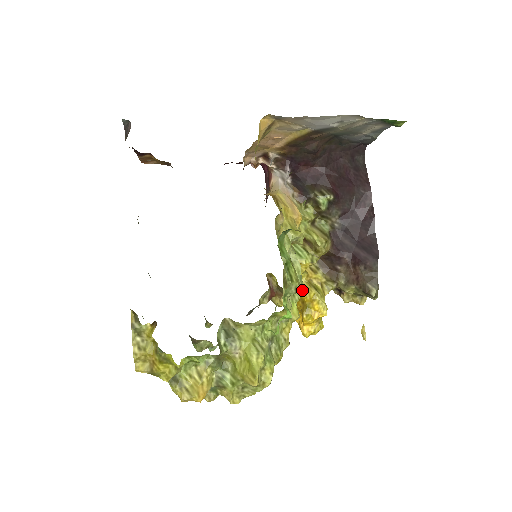
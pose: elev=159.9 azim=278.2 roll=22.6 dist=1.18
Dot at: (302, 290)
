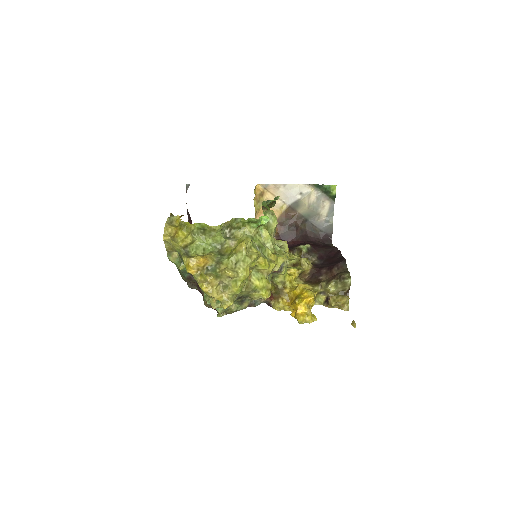
Dot at: (286, 255)
